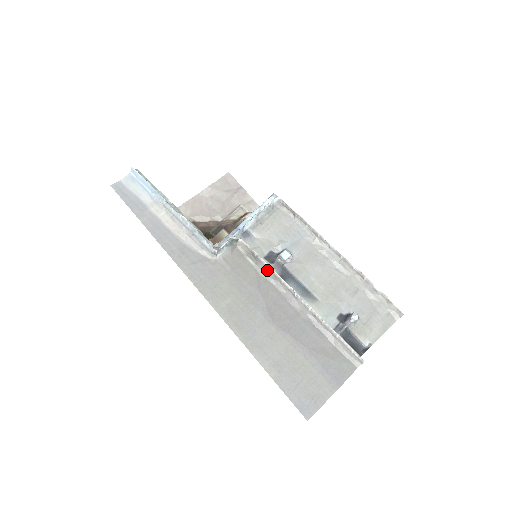
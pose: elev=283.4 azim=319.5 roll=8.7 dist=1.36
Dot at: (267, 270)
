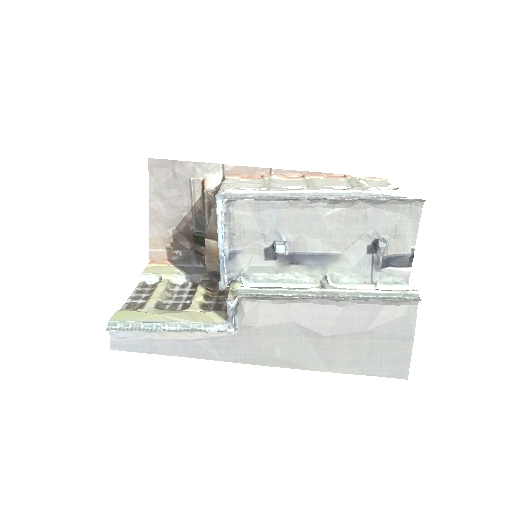
Dot at: (282, 299)
